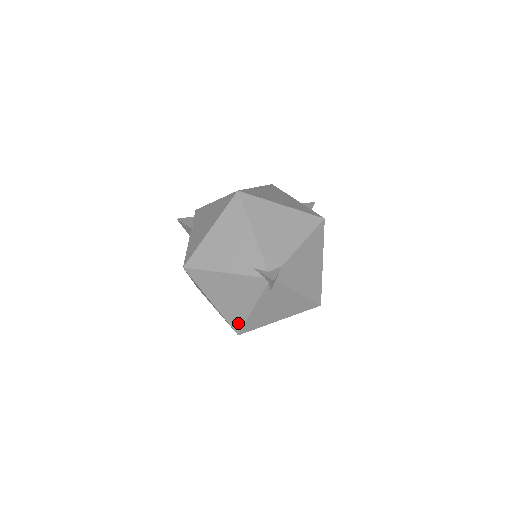
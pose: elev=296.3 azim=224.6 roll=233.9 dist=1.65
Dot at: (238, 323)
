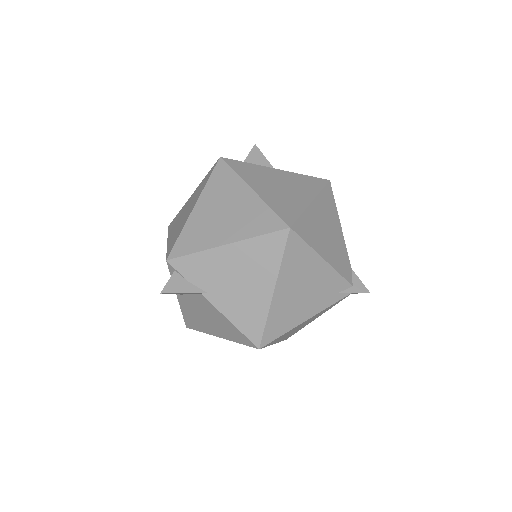
Dot at: occluded
